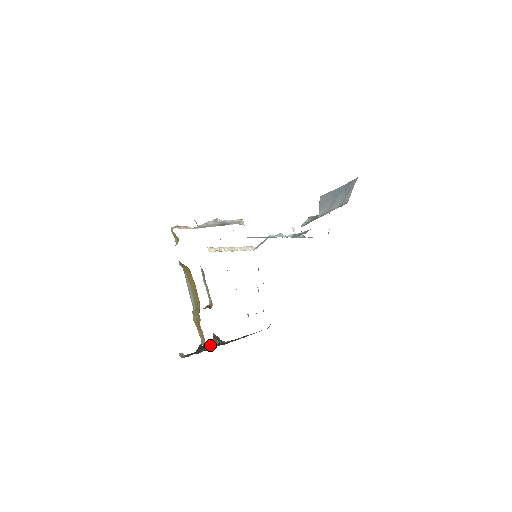
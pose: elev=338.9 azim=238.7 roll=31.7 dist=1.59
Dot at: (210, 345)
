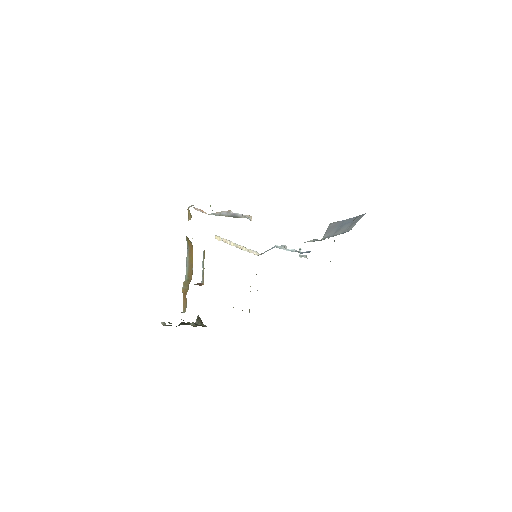
Dot at: occluded
